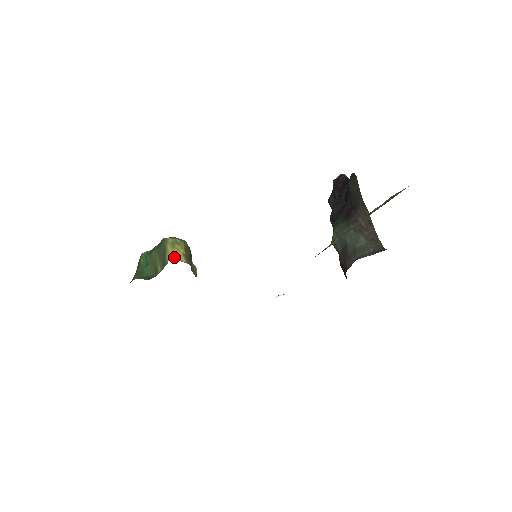
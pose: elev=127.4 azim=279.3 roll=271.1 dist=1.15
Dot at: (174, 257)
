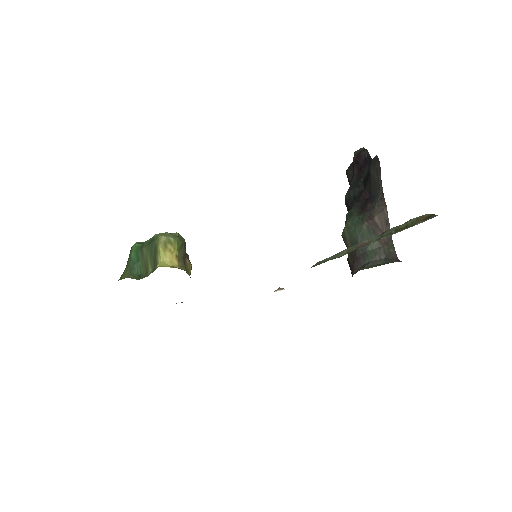
Dot at: (166, 260)
